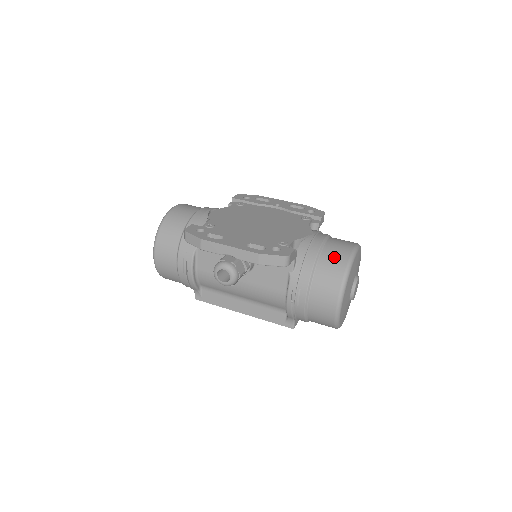
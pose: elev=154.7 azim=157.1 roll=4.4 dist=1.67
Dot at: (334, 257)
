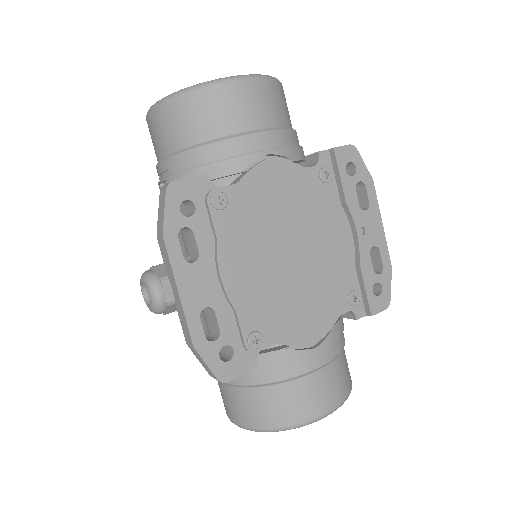
Dot at: (288, 404)
